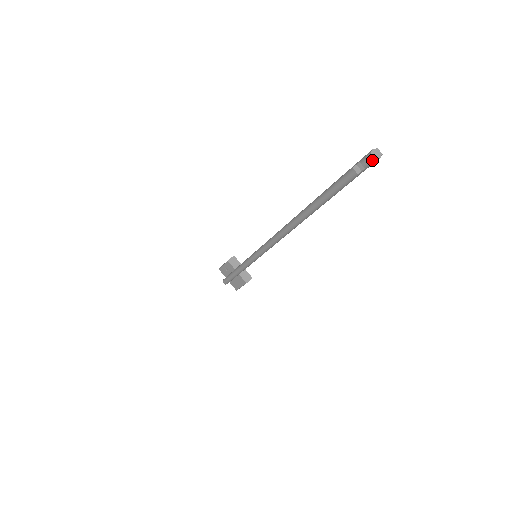
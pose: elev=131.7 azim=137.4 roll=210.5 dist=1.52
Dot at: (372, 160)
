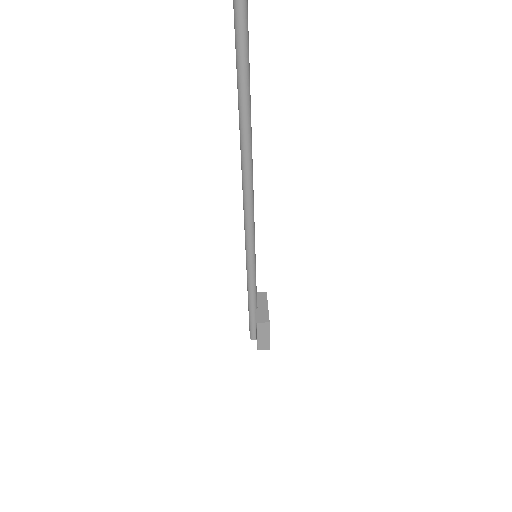
Dot at: out of frame
